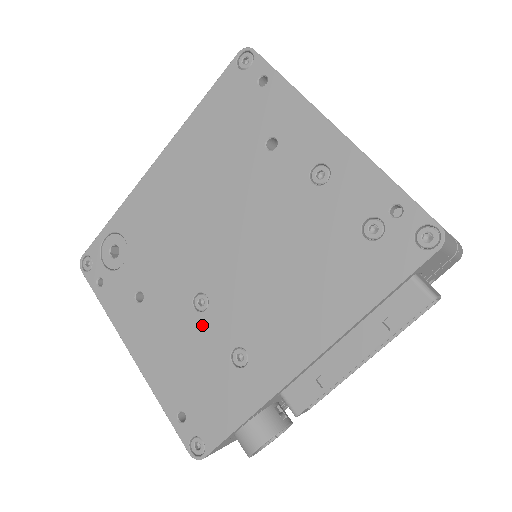
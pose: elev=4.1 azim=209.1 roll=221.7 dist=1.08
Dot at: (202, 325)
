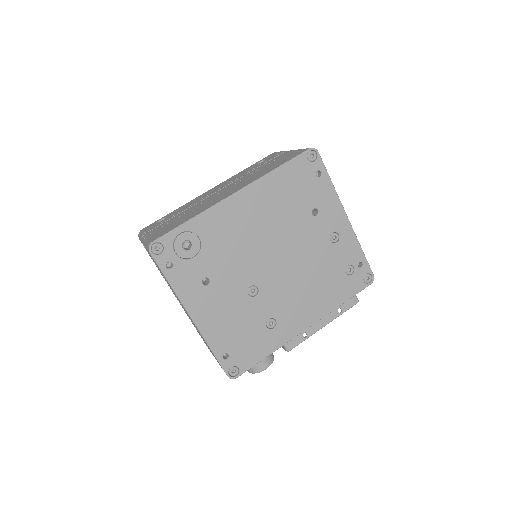
Dot at: (252, 305)
